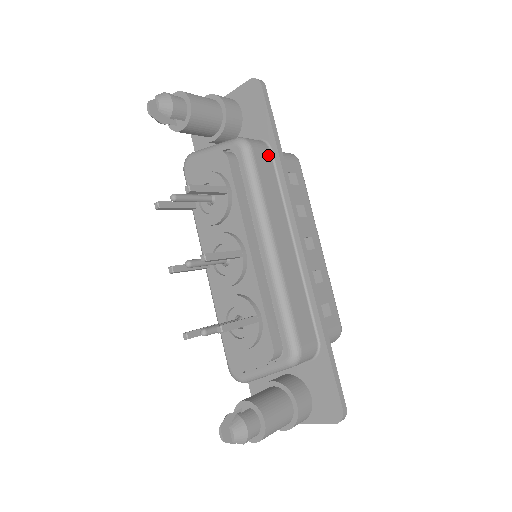
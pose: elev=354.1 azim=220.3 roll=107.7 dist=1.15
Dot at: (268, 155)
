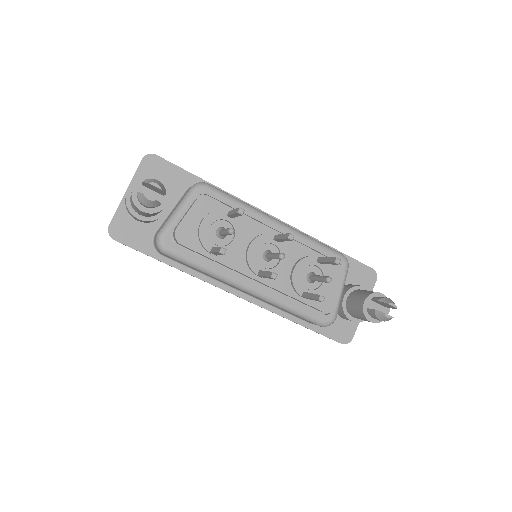
Dot at: occluded
